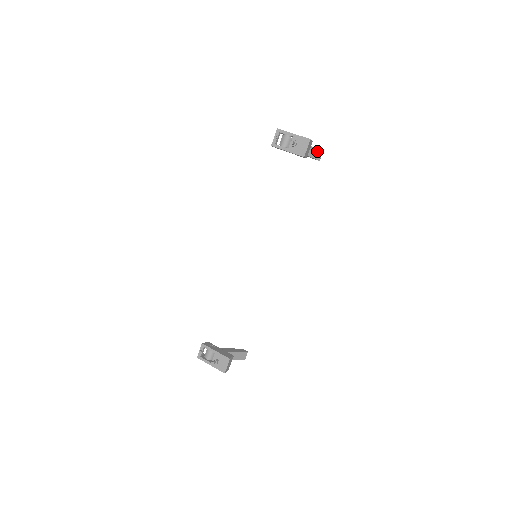
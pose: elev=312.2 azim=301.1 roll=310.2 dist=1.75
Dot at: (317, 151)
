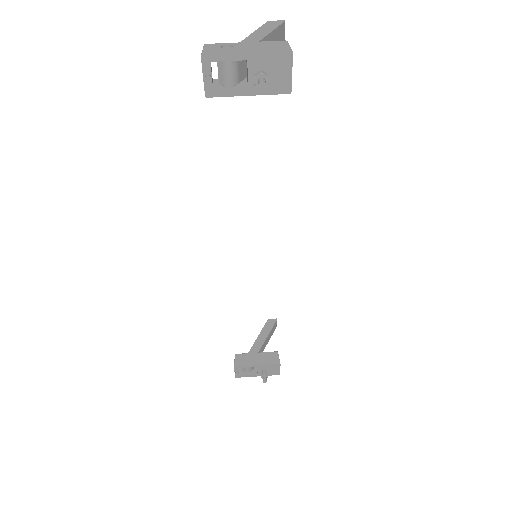
Dot at: (277, 31)
